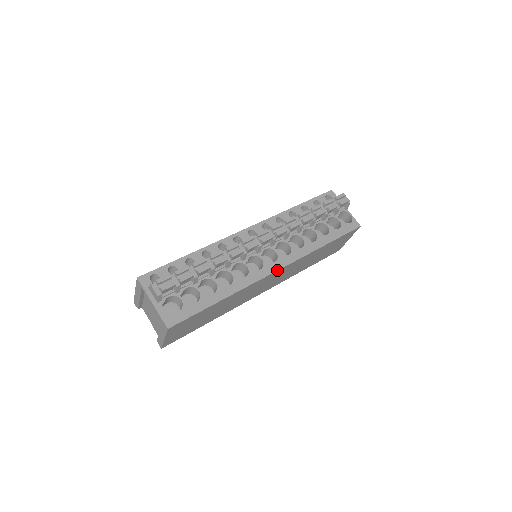
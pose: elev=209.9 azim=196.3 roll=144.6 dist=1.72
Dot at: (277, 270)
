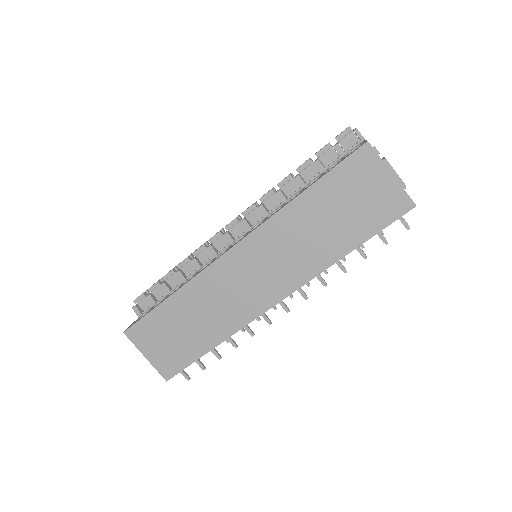
Dot at: (232, 247)
